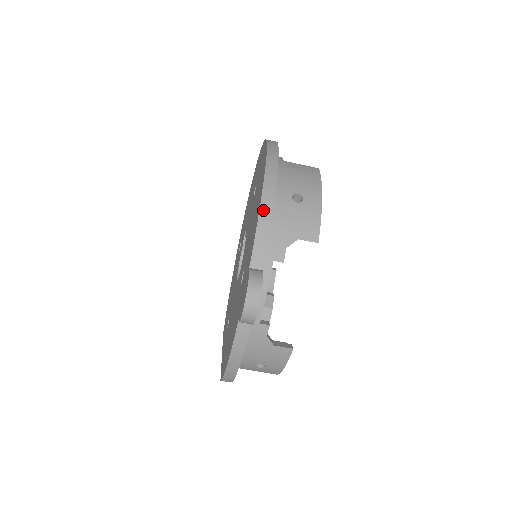
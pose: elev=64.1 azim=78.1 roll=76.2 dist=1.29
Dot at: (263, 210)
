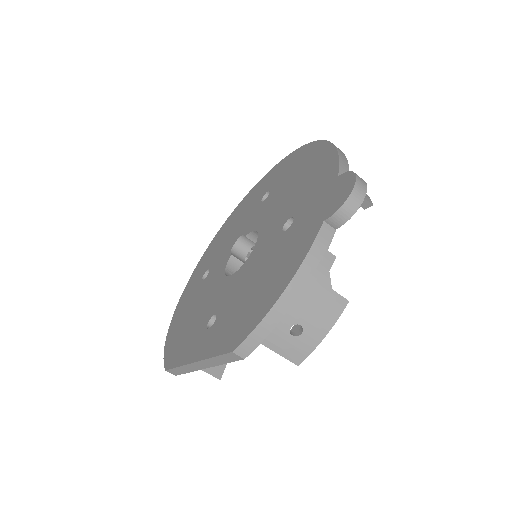
Dot at: (339, 150)
